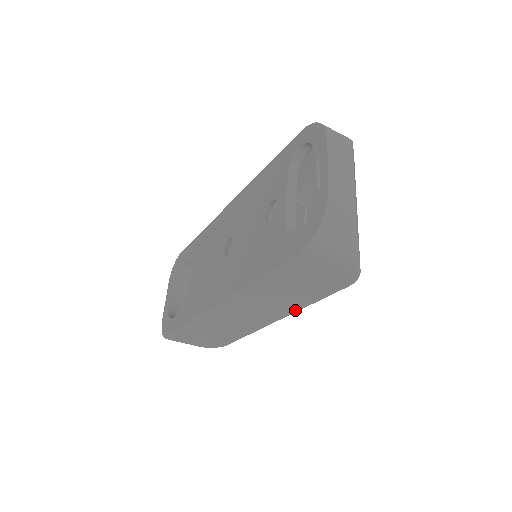
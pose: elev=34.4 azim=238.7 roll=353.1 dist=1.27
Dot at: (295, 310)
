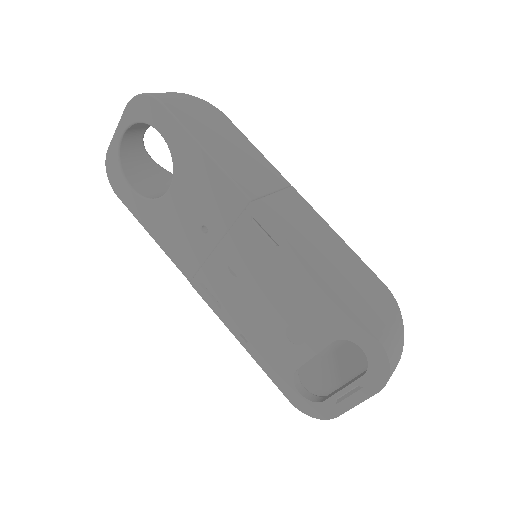
Dot at: occluded
